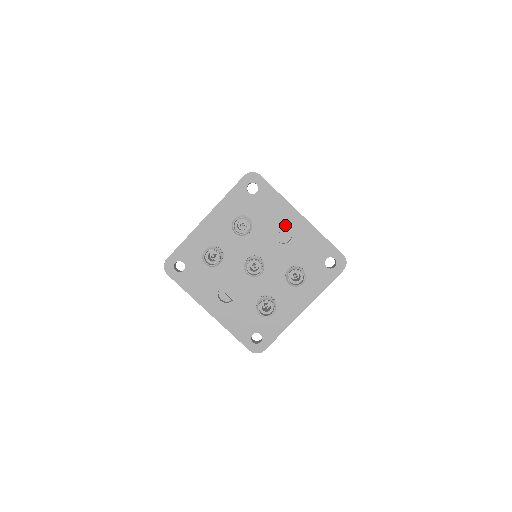
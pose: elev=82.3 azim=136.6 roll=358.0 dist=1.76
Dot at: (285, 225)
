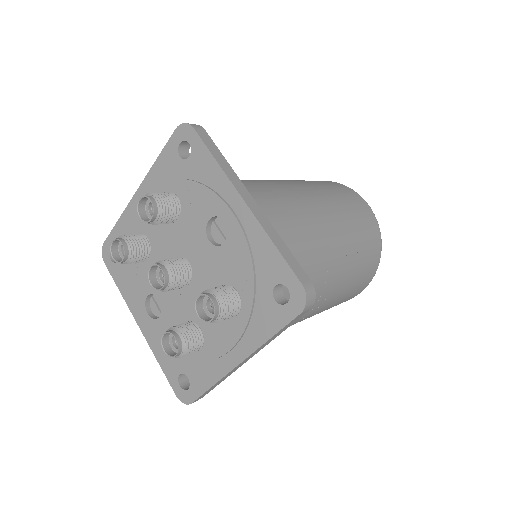
Dot at: (219, 215)
